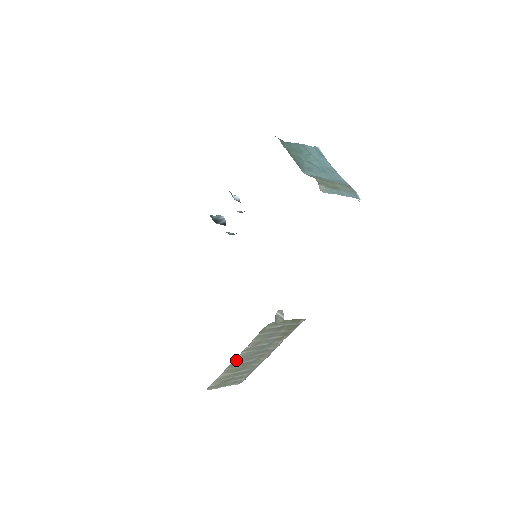
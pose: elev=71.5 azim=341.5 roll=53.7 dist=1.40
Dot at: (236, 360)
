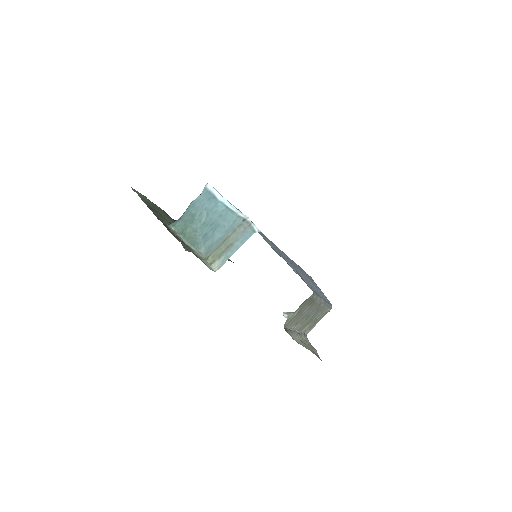
Dot at: (298, 328)
